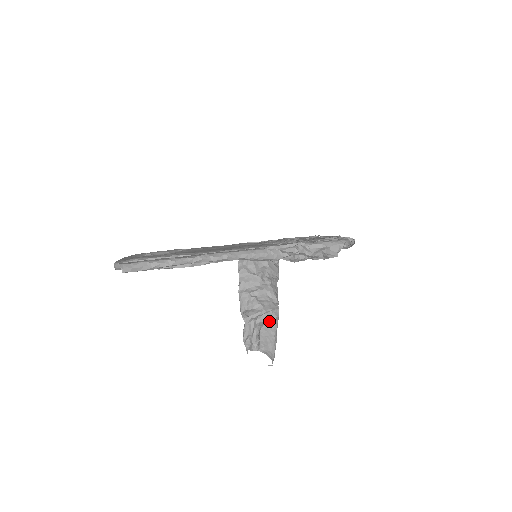
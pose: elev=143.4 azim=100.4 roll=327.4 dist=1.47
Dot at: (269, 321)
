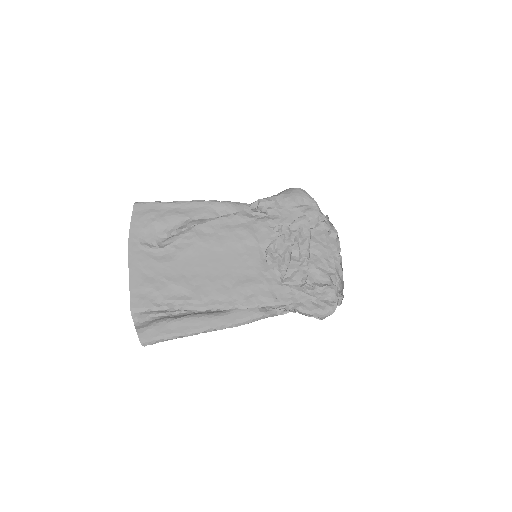
Dot at: occluded
